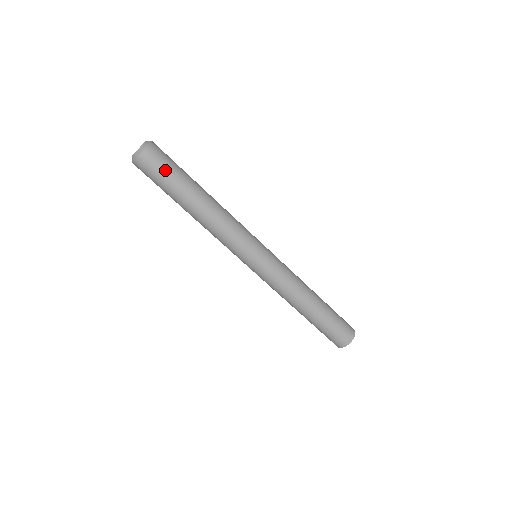
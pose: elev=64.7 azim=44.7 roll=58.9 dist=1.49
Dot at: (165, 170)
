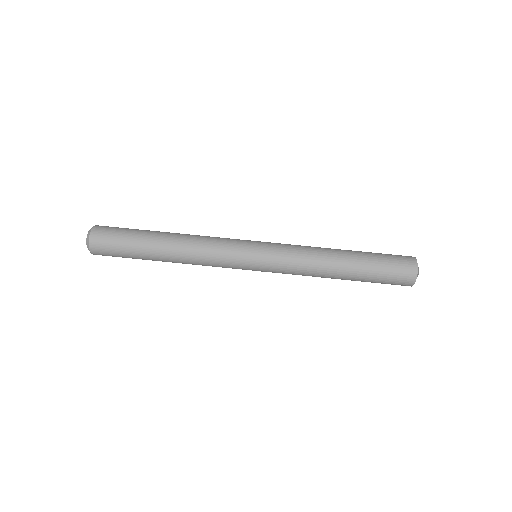
Dot at: (123, 228)
